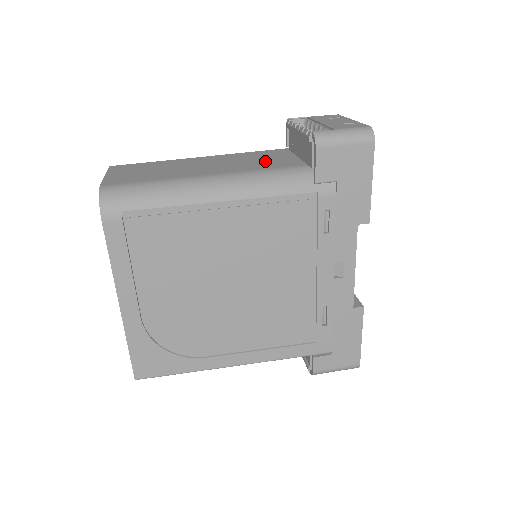
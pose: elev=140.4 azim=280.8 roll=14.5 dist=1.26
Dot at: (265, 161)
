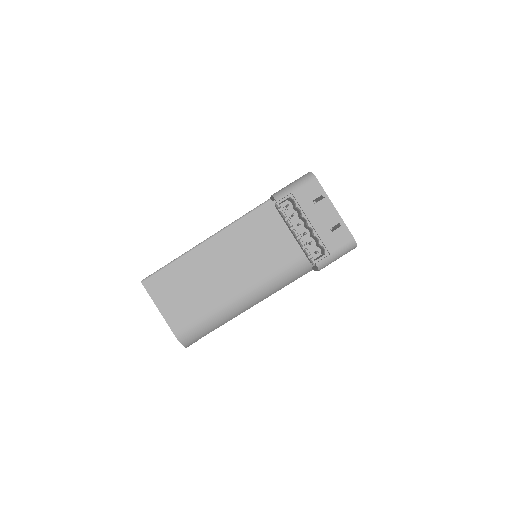
Dot at: (269, 248)
